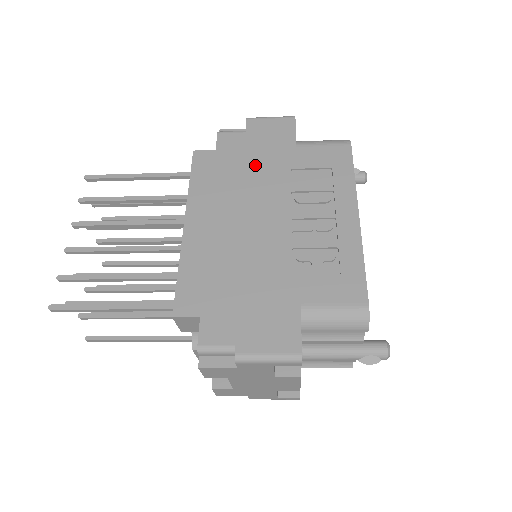
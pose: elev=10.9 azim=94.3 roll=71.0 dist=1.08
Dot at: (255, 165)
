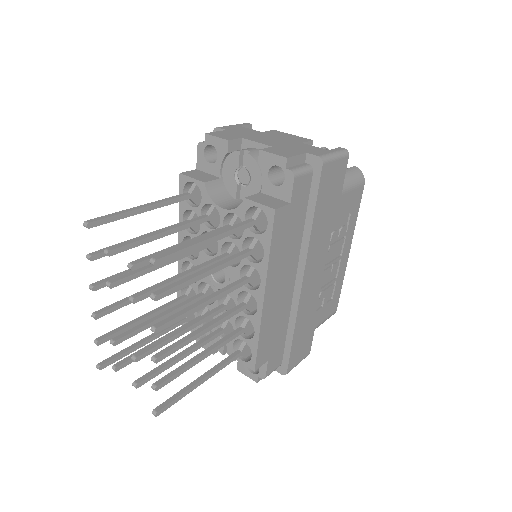
Dot at: (318, 225)
